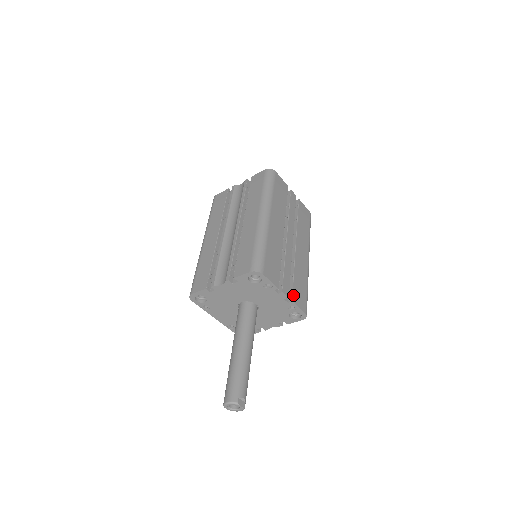
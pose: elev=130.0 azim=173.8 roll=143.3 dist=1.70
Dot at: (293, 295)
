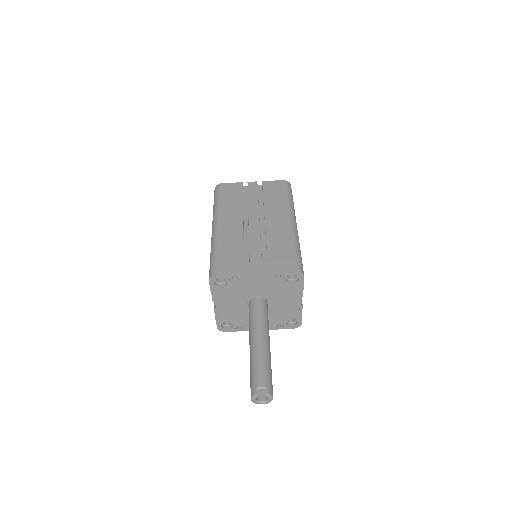
Dot at: (269, 266)
